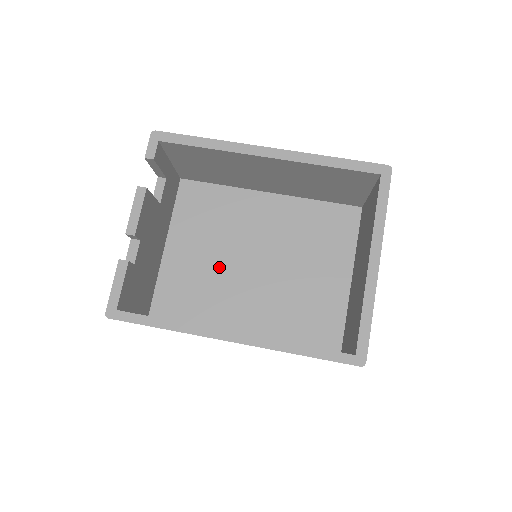
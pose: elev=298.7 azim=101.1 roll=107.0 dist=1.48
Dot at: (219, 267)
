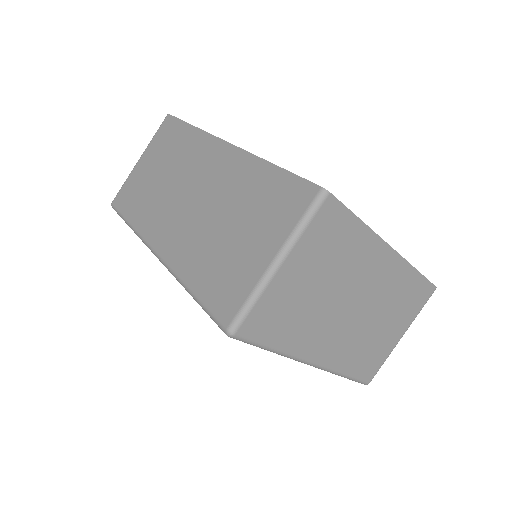
Dot at: occluded
